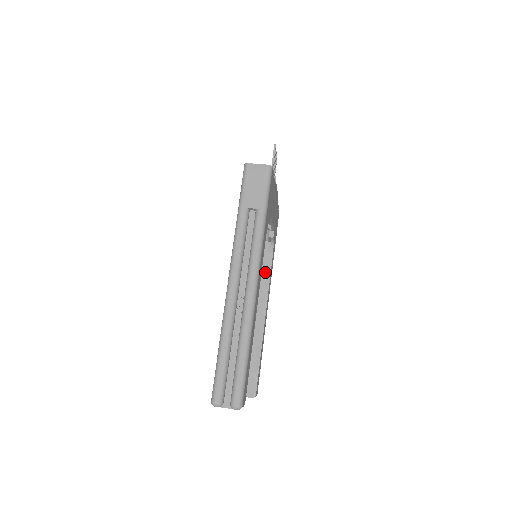
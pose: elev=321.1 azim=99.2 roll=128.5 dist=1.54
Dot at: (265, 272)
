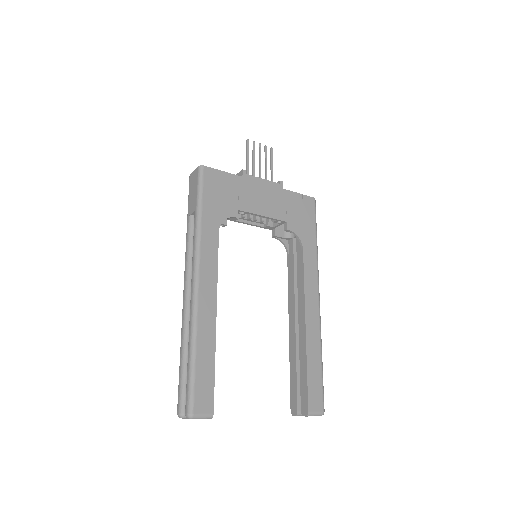
Dot at: (299, 269)
